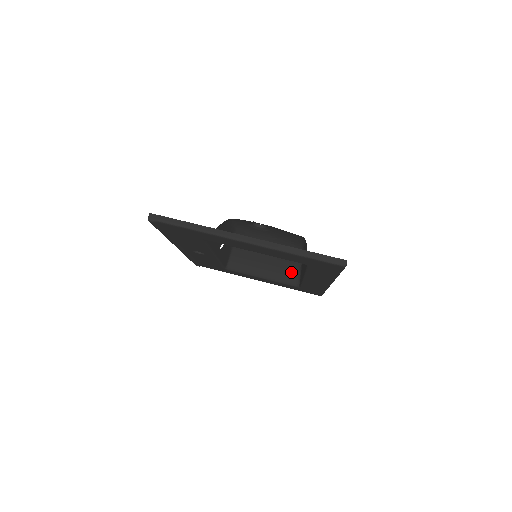
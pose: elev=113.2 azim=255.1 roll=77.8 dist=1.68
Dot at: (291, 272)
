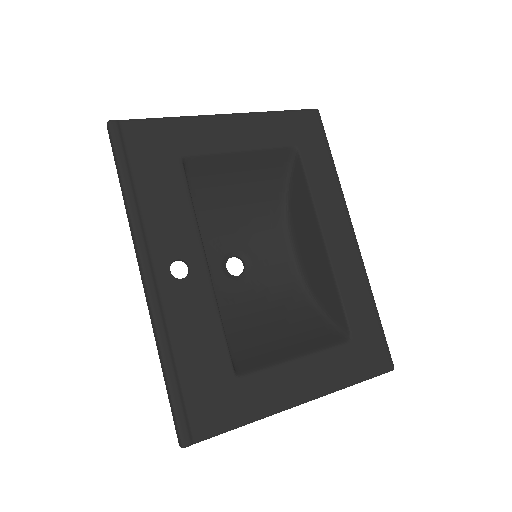
Dot at: (322, 330)
